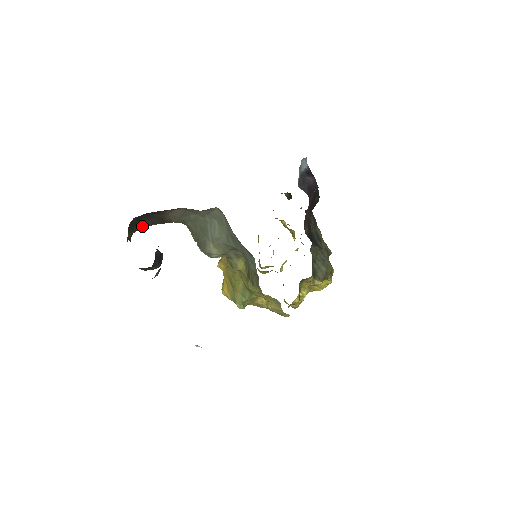
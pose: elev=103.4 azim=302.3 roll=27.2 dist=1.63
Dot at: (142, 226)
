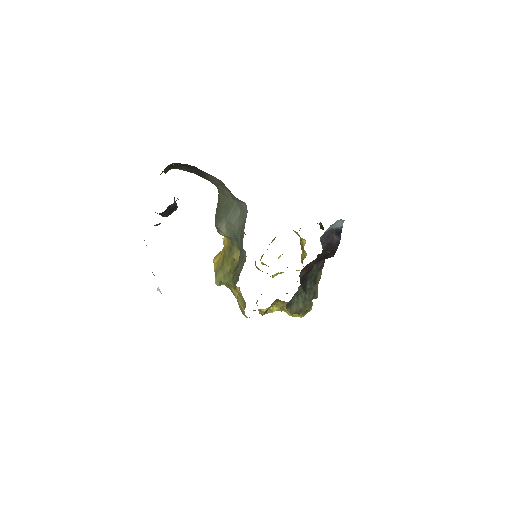
Dot at: (183, 169)
